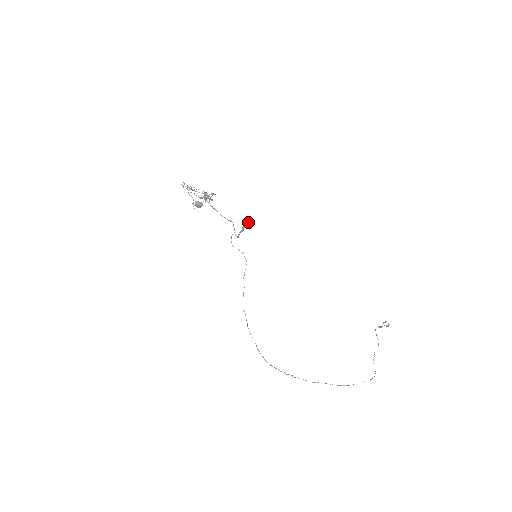
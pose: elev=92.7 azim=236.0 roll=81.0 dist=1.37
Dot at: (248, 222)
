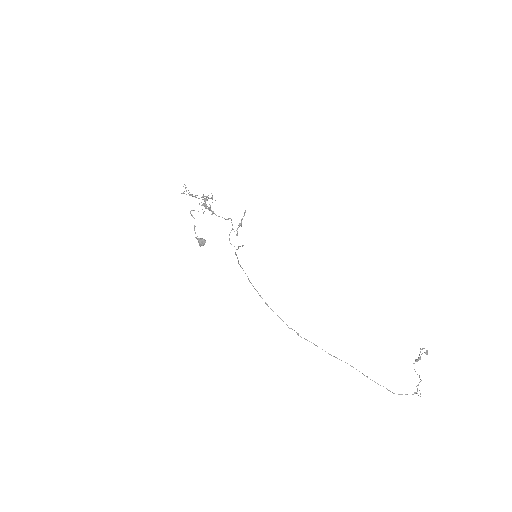
Dot at: occluded
